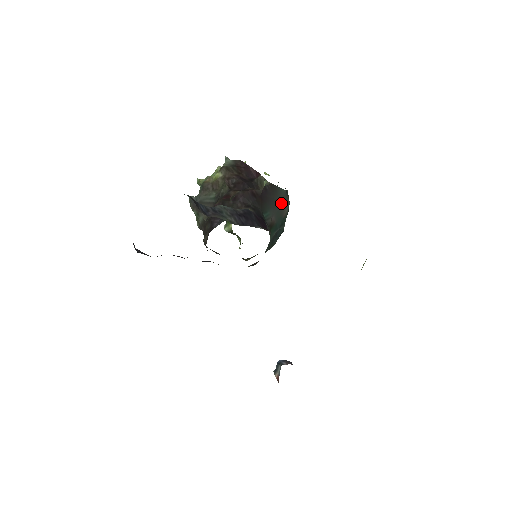
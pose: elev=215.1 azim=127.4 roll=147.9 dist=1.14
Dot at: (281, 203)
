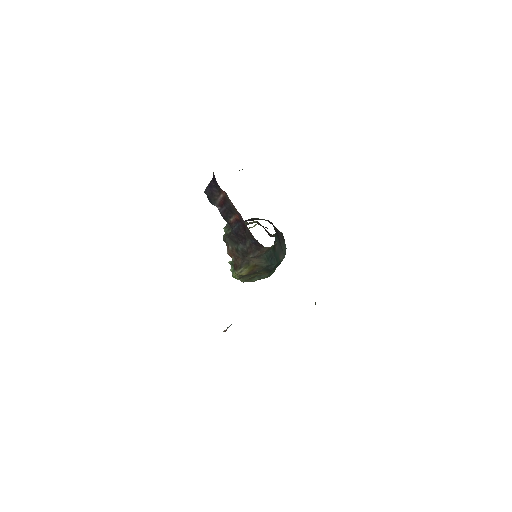
Dot at: (282, 249)
